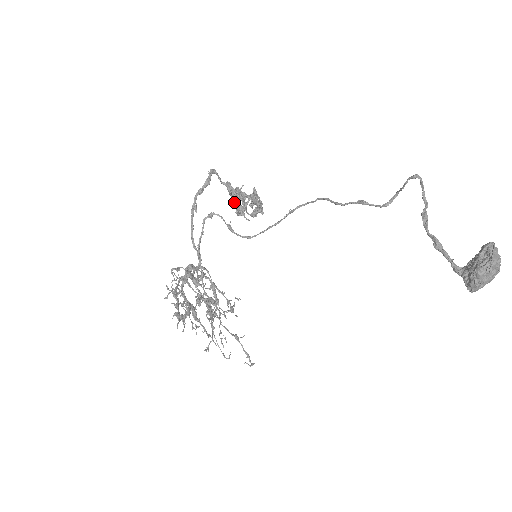
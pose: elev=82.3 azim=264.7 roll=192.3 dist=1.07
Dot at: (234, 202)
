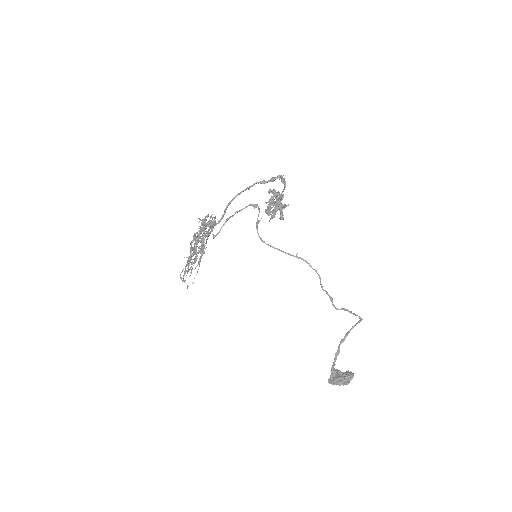
Dot at: (270, 199)
